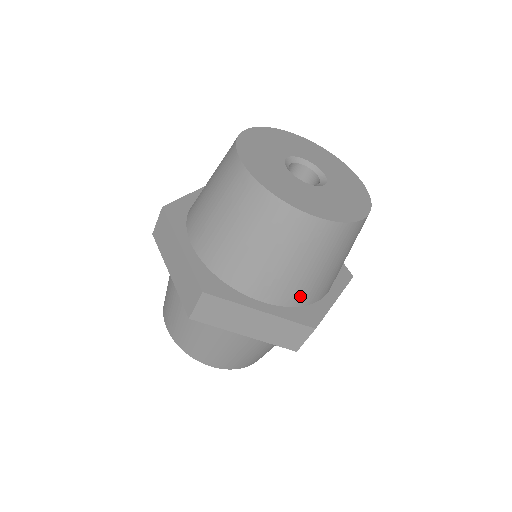
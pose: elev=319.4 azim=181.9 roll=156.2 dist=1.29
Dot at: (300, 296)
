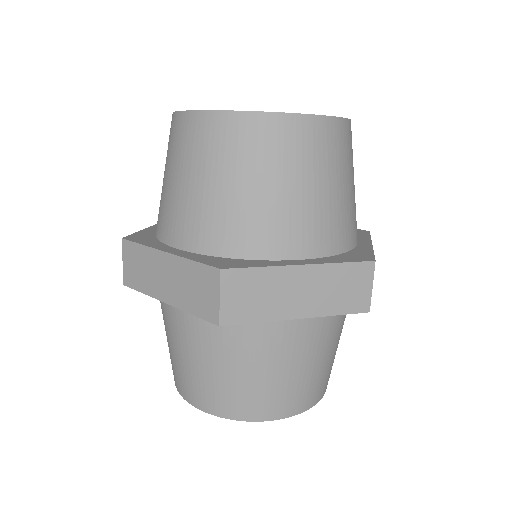
Dot at: (334, 236)
